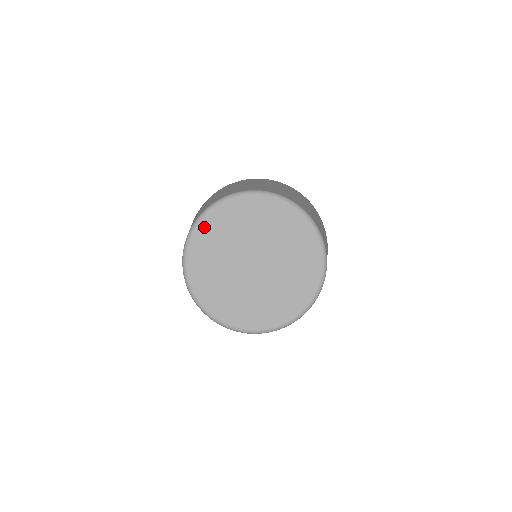
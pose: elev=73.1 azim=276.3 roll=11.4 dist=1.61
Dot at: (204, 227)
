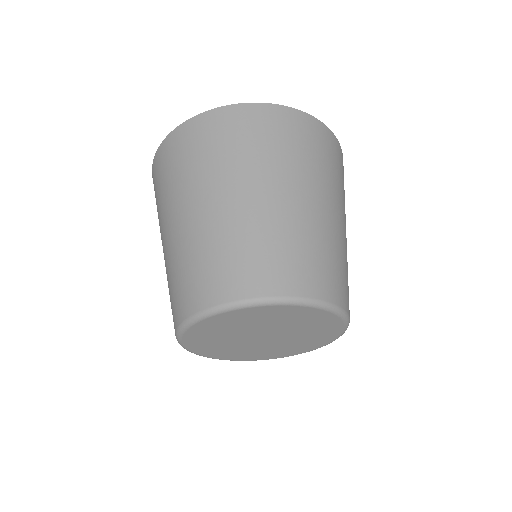
Dot at: (191, 335)
